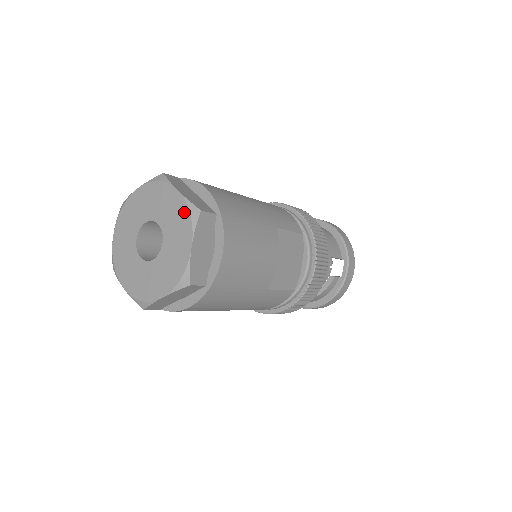
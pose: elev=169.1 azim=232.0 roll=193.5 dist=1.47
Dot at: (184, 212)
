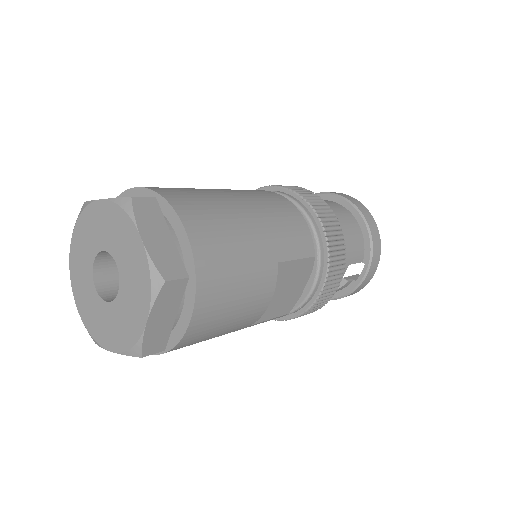
Dot at: (145, 274)
